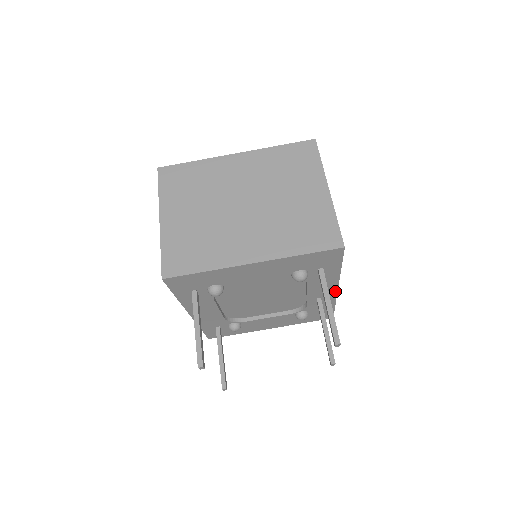
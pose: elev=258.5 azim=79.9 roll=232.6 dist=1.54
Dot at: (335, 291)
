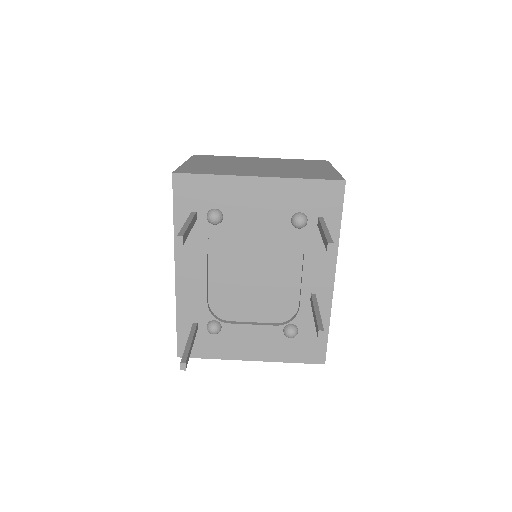
Dot at: (331, 284)
